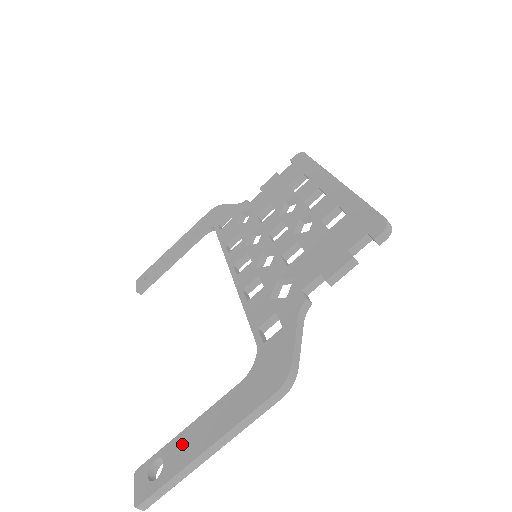
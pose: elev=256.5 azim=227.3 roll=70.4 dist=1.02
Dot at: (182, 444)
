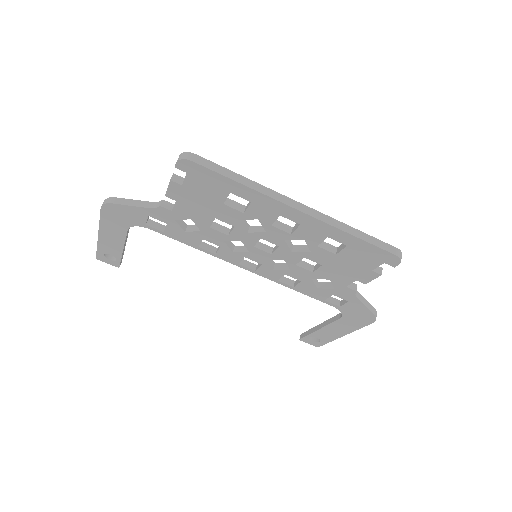
Dot at: (323, 334)
